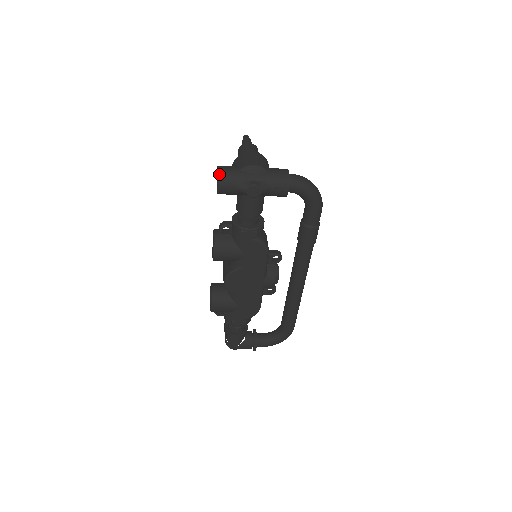
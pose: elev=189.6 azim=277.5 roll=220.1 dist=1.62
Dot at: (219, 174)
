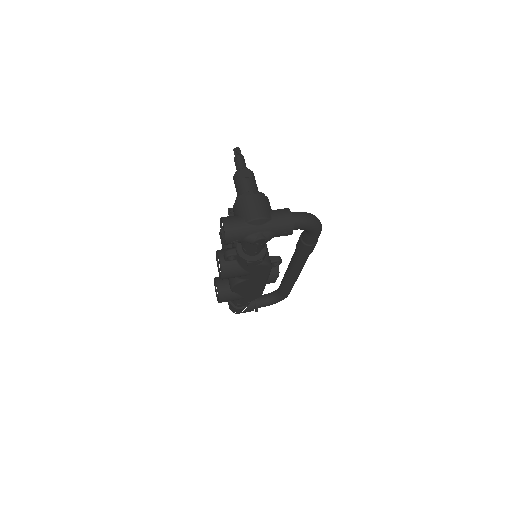
Dot at: (226, 233)
